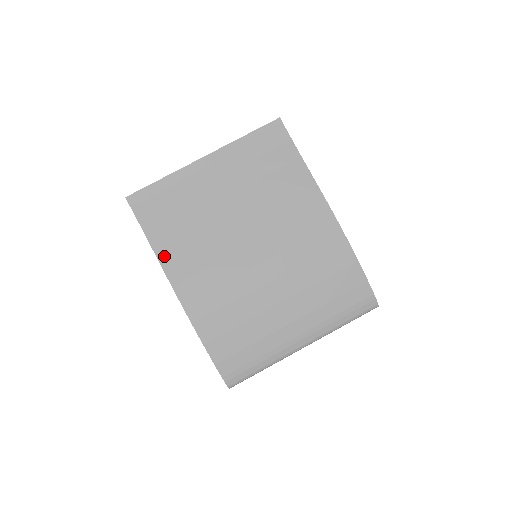
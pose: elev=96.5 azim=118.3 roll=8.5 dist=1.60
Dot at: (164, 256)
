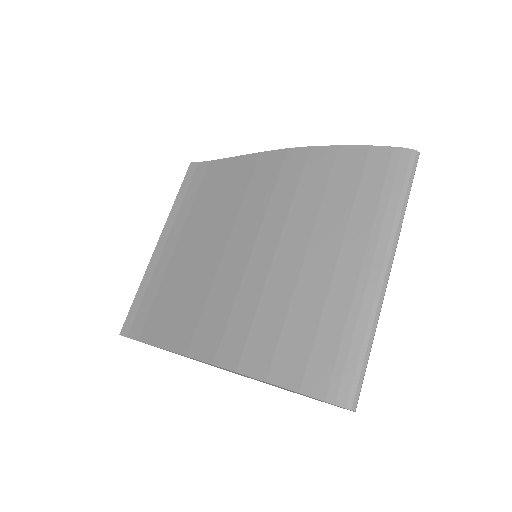
Dot at: (172, 342)
